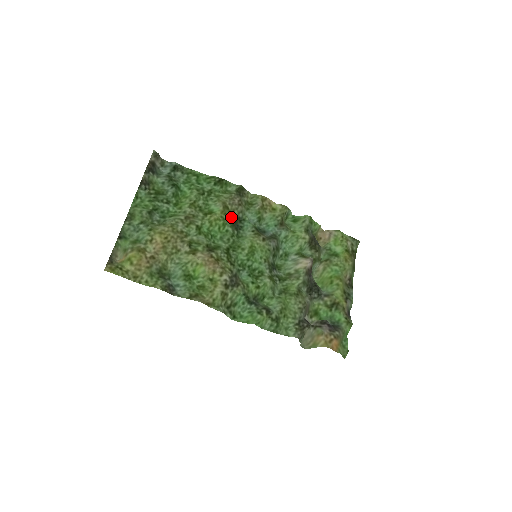
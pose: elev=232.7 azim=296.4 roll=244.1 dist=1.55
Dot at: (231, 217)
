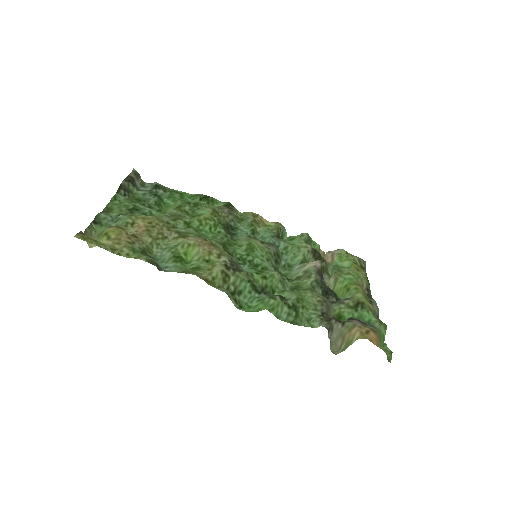
Dot at: (222, 221)
